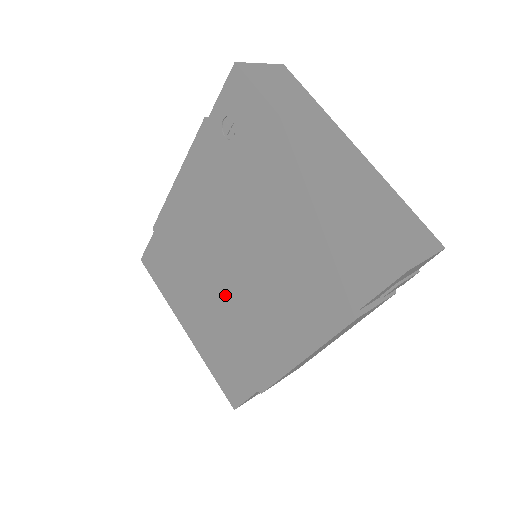
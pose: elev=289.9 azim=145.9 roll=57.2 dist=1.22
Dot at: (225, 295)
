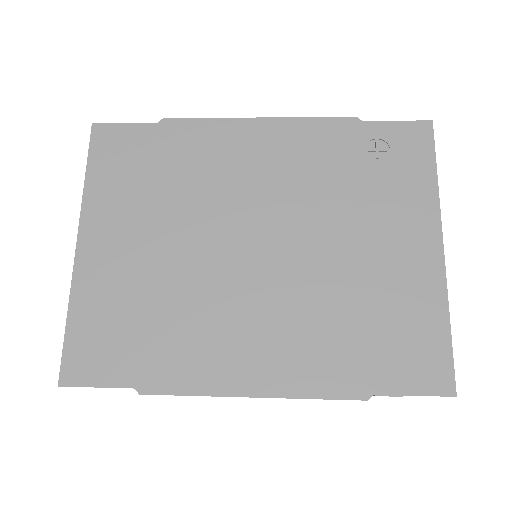
Dot at: (204, 261)
